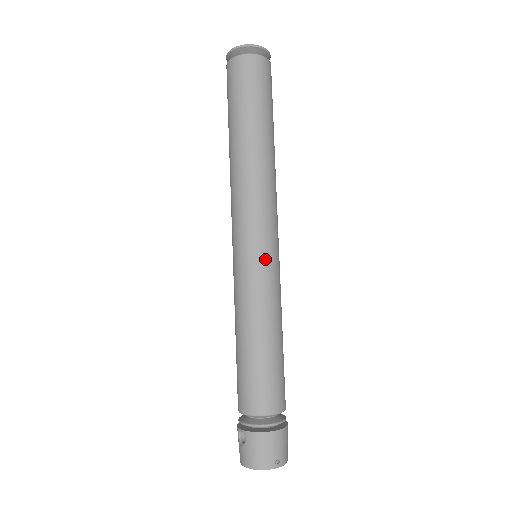
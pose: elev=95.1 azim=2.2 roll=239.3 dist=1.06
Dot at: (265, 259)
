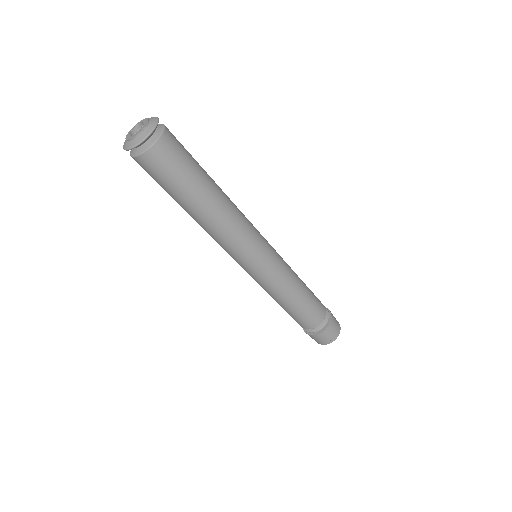
Dot at: (261, 270)
